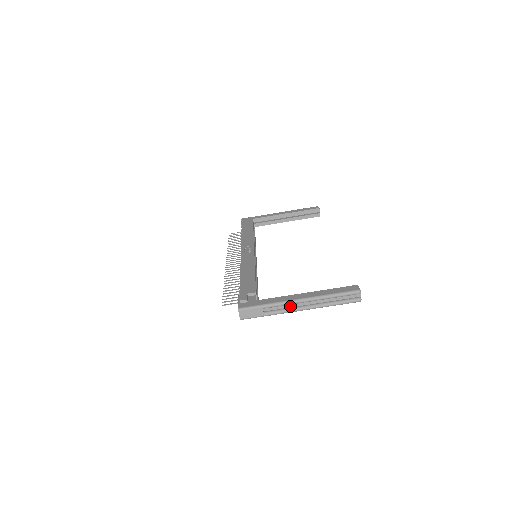
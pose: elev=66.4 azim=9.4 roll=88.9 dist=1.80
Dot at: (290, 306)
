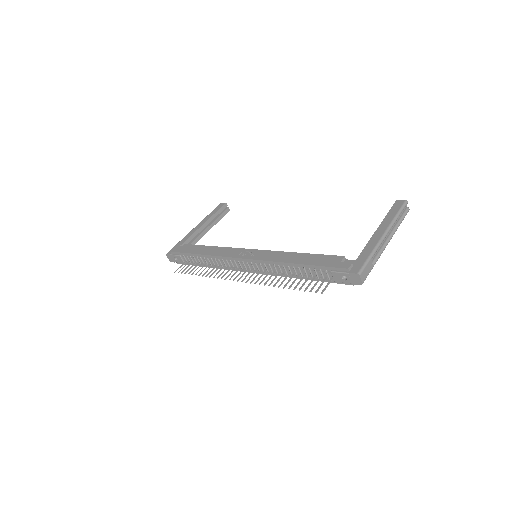
Dot at: (380, 245)
